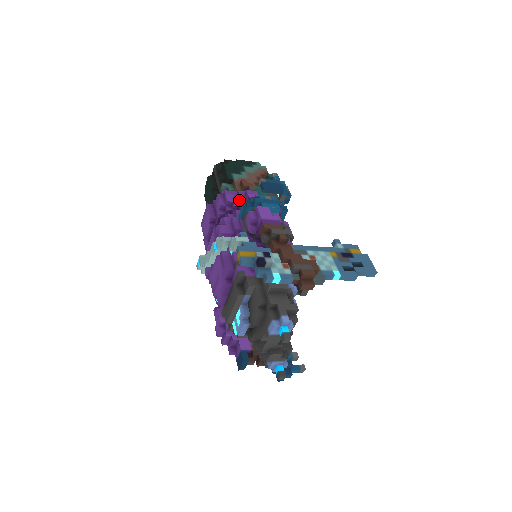
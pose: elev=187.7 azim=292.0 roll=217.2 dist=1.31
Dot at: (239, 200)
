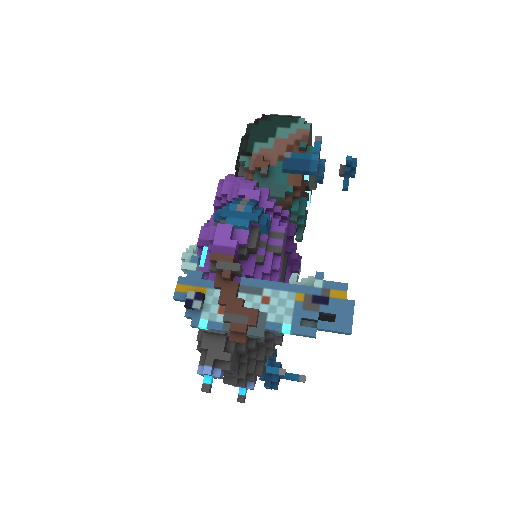
Dot at: (233, 193)
